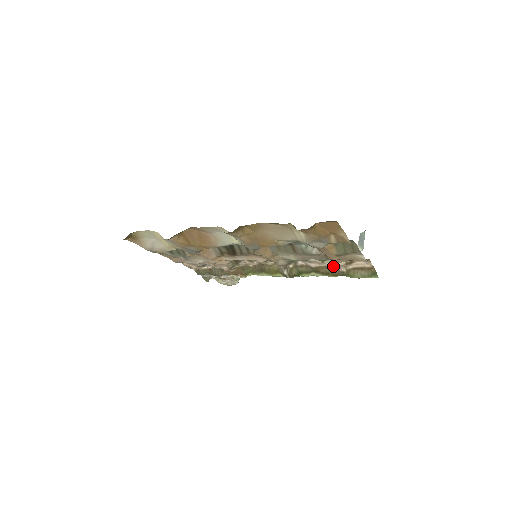
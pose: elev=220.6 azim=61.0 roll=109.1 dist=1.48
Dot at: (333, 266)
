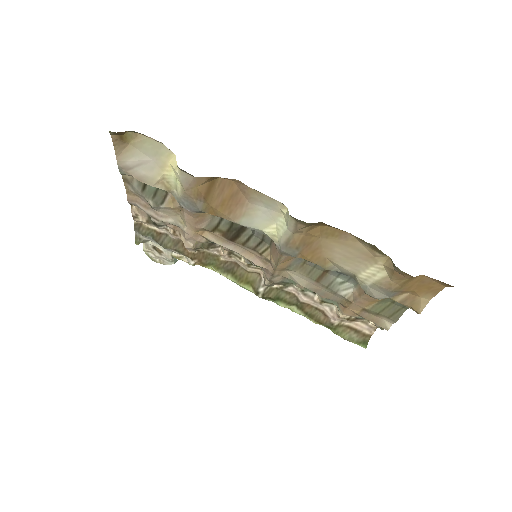
Dot at: (327, 312)
